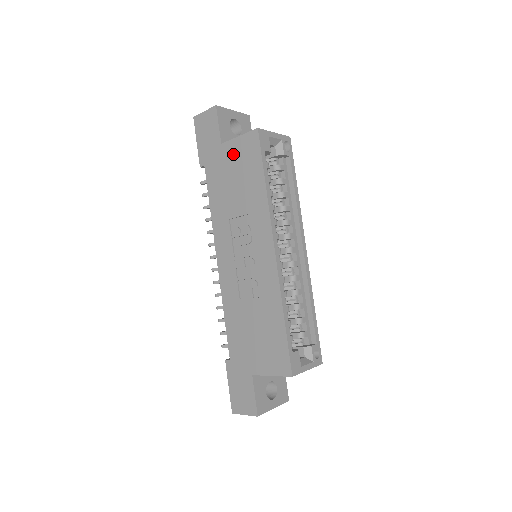
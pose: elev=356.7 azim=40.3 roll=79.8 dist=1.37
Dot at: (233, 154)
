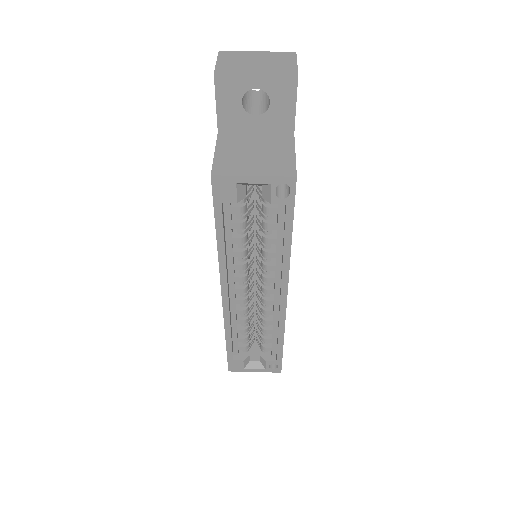
Dot at: occluded
